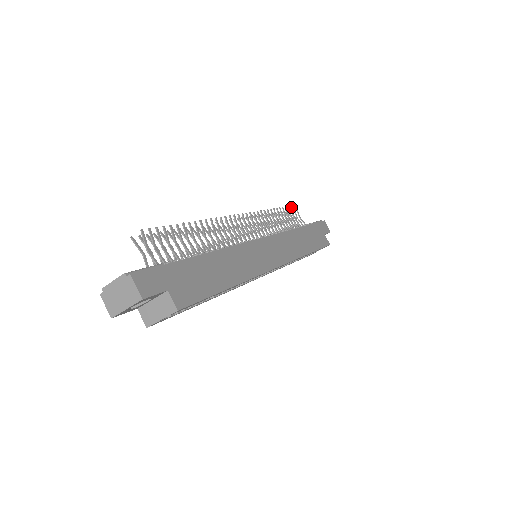
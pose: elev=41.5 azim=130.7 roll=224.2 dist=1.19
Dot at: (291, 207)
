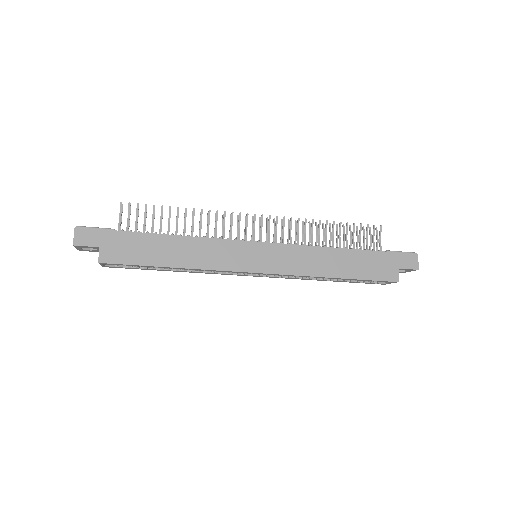
Dot at: (367, 226)
